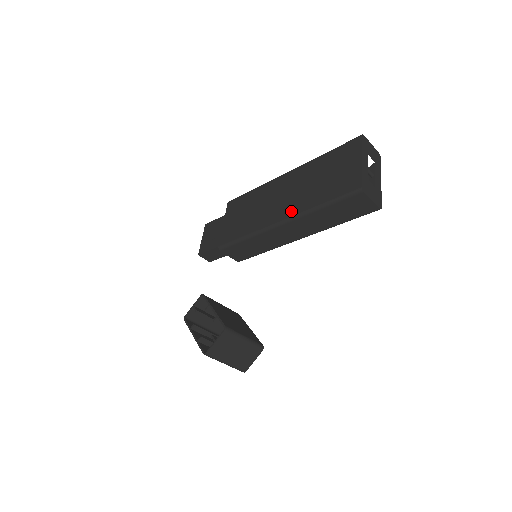
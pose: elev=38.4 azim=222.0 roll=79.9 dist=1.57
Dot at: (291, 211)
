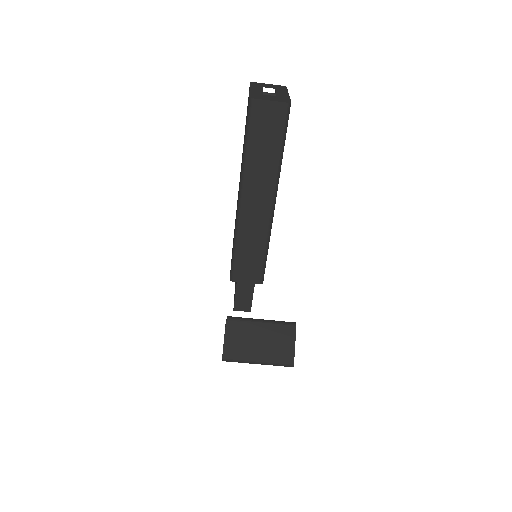
Dot at: occluded
